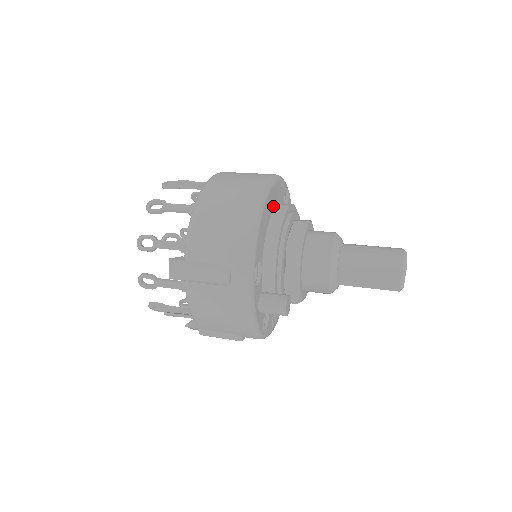
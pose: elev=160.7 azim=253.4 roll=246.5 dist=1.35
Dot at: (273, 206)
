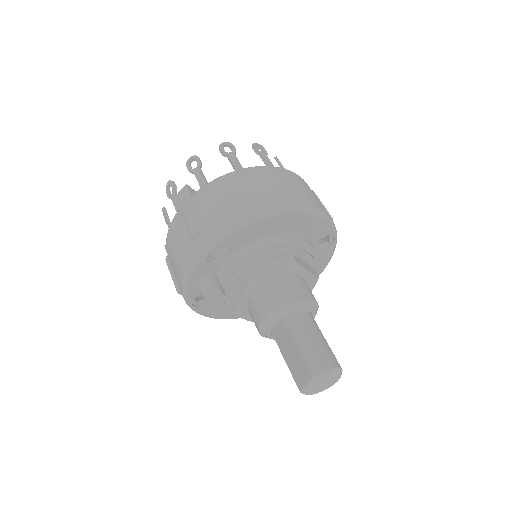
Dot at: (292, 229)
